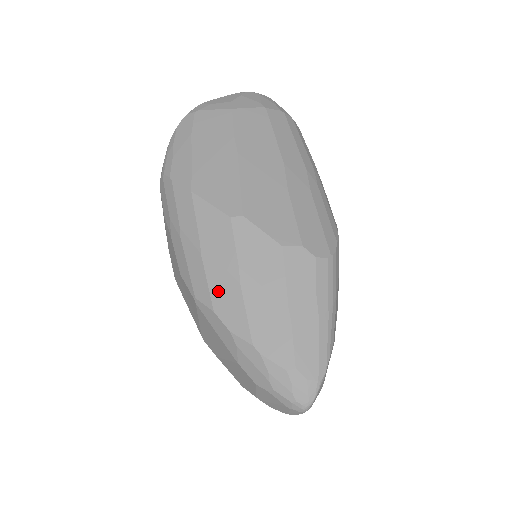
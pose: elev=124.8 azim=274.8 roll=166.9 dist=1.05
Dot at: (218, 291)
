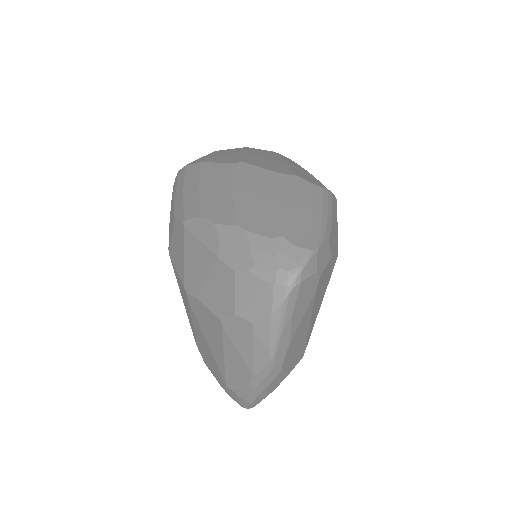
Dot at: (209, 203)
